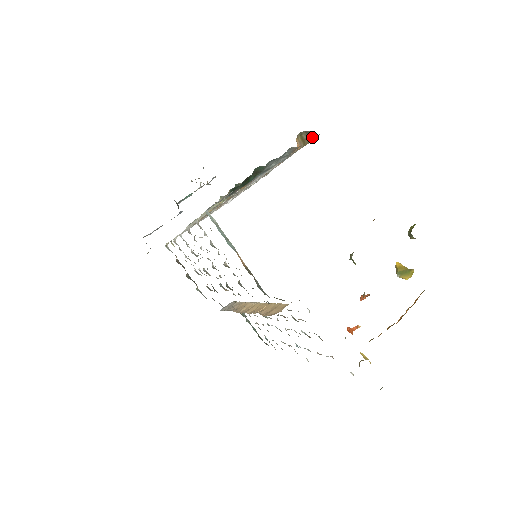
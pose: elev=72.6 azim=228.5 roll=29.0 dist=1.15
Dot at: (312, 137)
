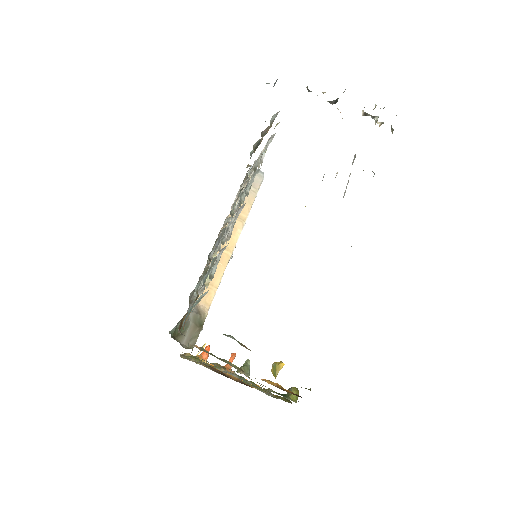
Dot at: occluded
